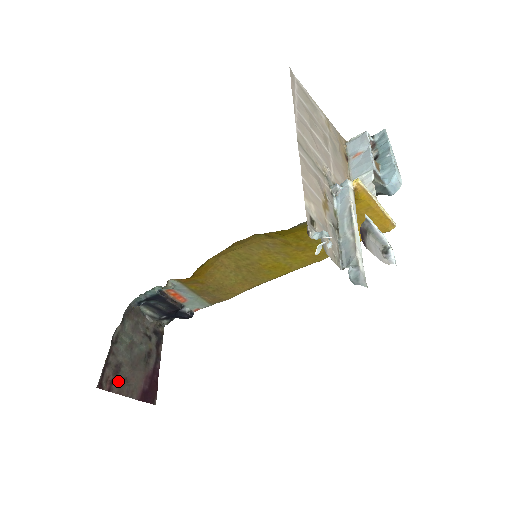
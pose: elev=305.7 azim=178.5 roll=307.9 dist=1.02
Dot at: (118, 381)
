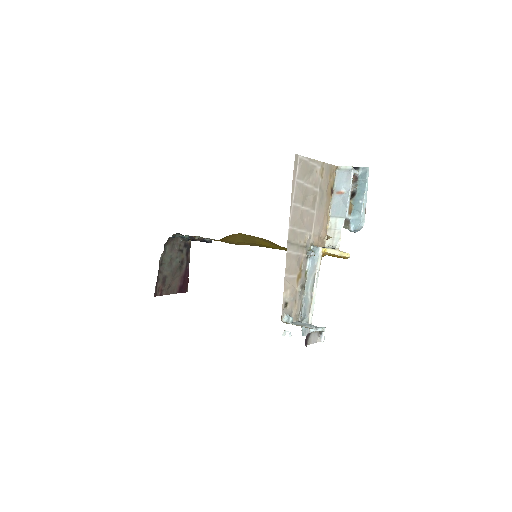
Dot at: (165, 288)
